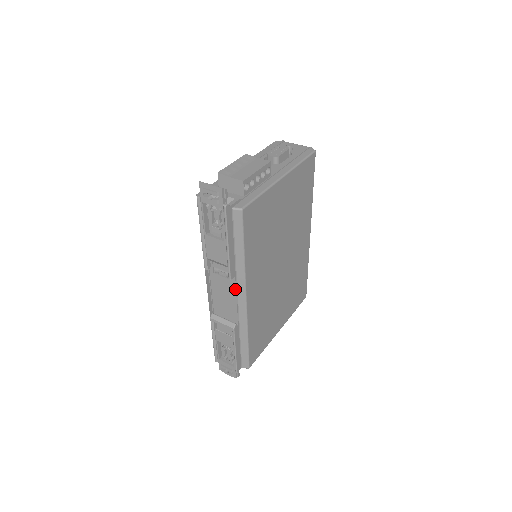
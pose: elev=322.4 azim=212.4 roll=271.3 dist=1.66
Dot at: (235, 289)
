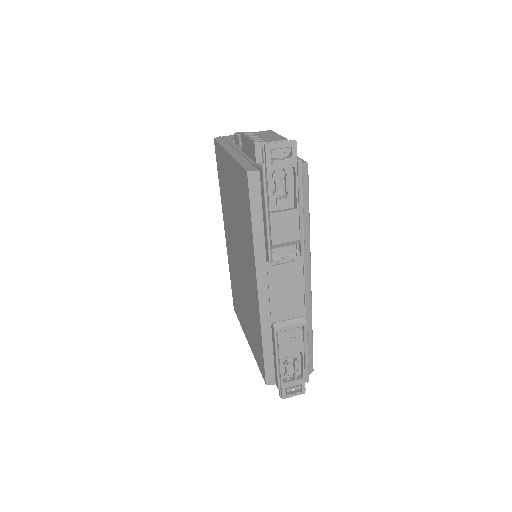
Dot at: (301, 270)
